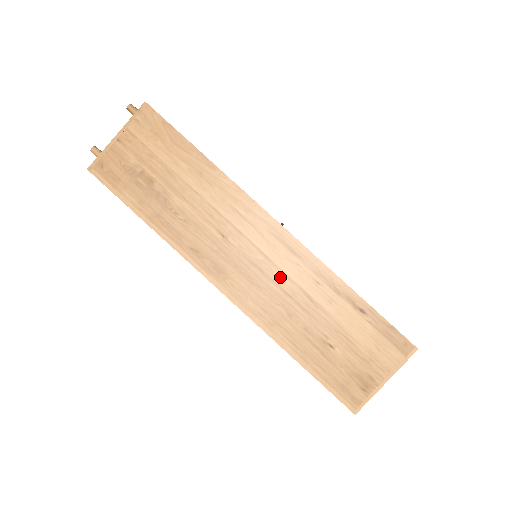
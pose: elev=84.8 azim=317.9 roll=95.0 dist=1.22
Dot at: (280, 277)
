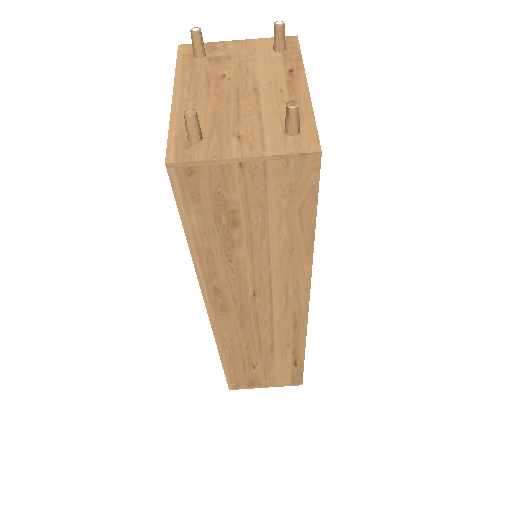
Dot at: (267, 332)
